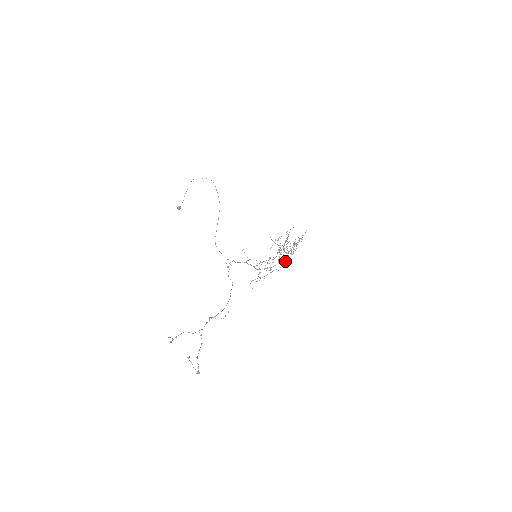
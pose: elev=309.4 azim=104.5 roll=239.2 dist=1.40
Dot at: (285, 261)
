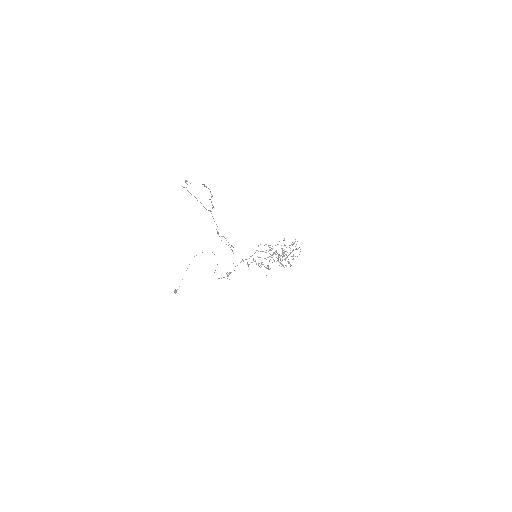
Dot at: occluded
